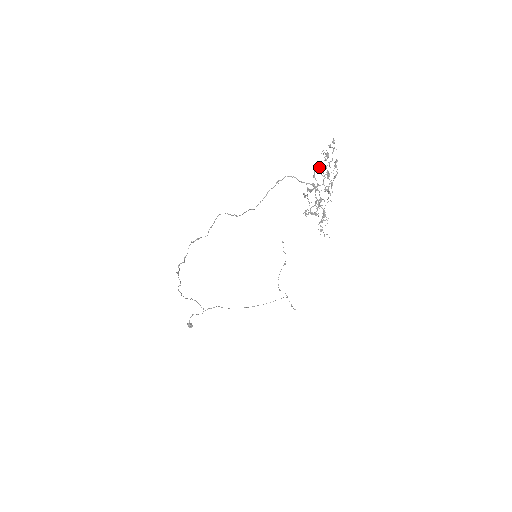
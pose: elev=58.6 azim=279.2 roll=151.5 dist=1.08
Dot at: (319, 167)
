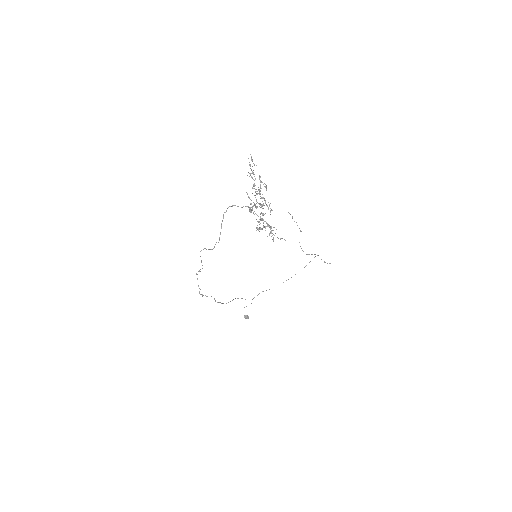
Dot at: occluded
